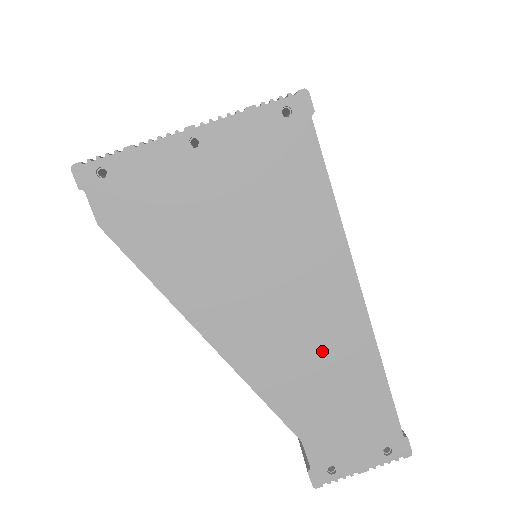
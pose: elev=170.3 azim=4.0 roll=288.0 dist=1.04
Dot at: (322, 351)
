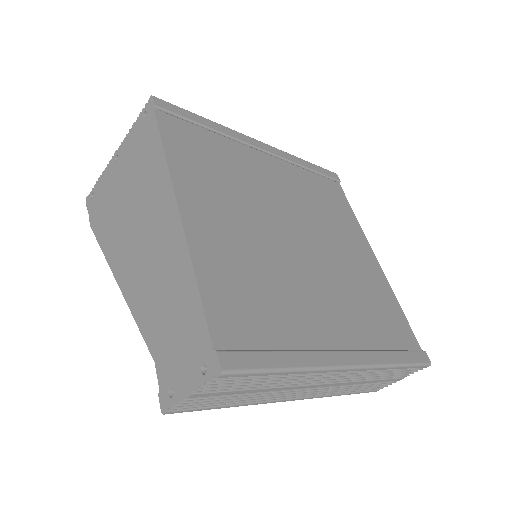
Dot at: (162, 272)
